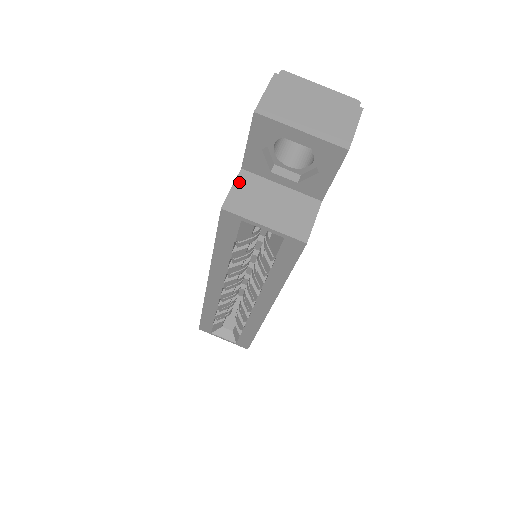
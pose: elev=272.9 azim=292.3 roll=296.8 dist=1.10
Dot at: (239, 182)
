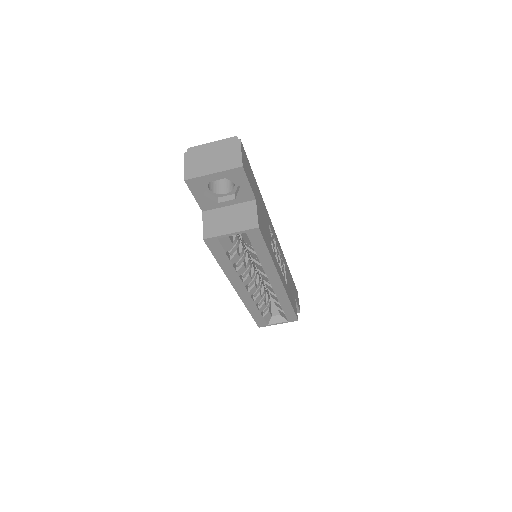
Dot at: (205, 220)
